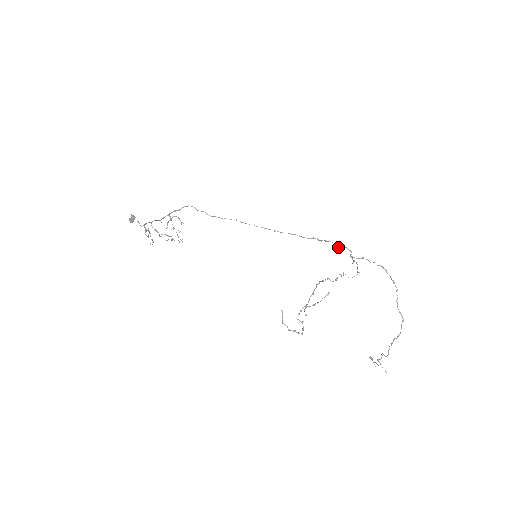
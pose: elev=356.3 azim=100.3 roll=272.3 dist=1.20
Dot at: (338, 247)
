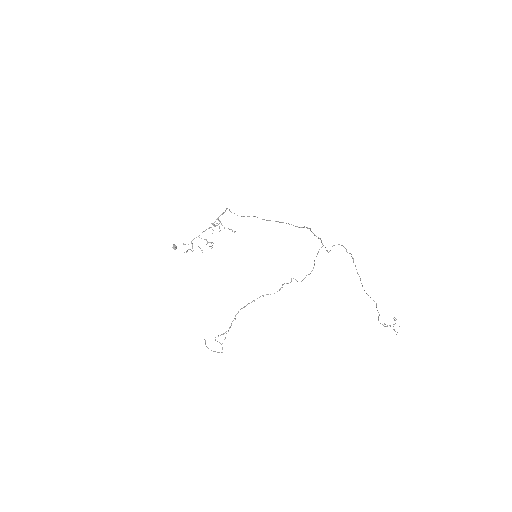
Dot at: occluded
